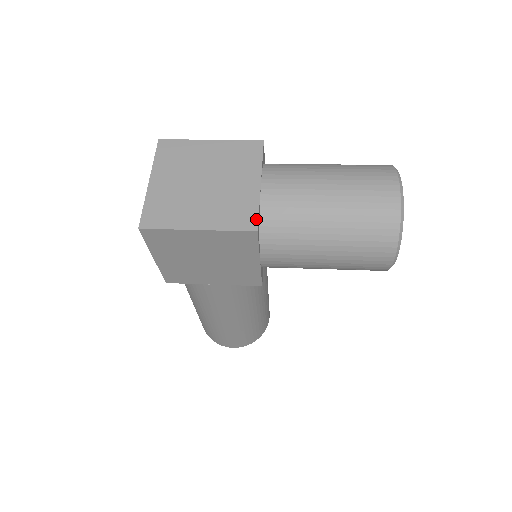
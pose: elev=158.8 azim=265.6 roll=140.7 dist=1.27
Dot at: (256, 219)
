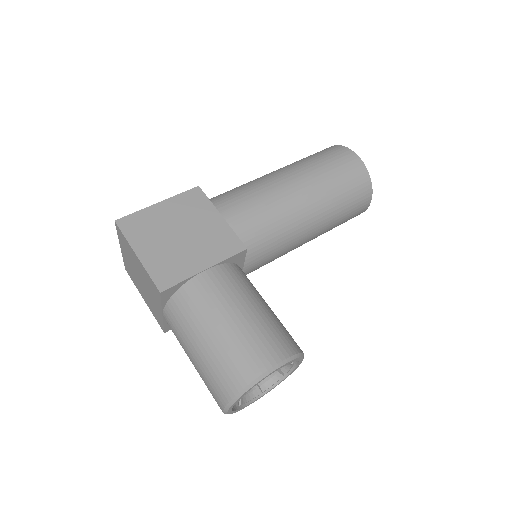
Dot at: (163, 328)
